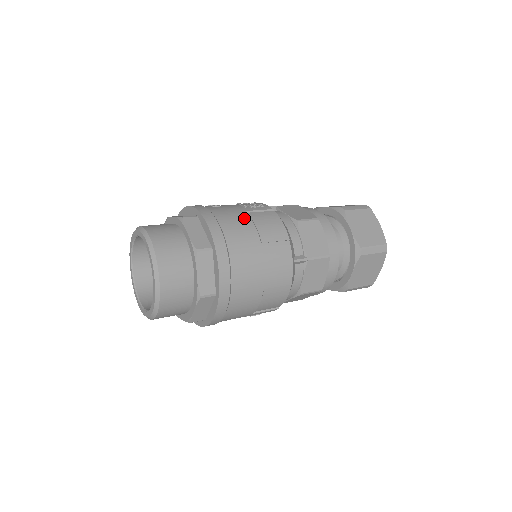
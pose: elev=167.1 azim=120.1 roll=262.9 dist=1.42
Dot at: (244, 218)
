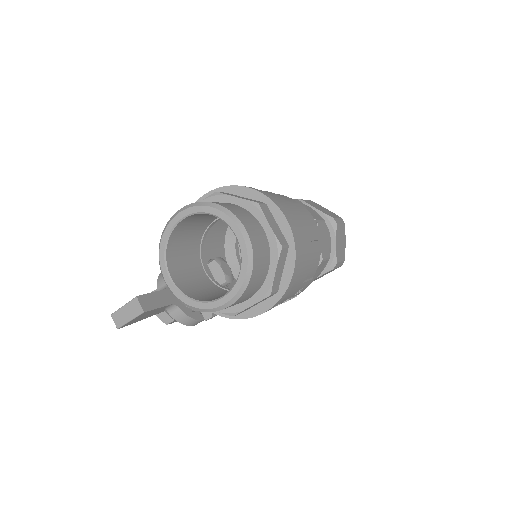
Dot at: occluded
